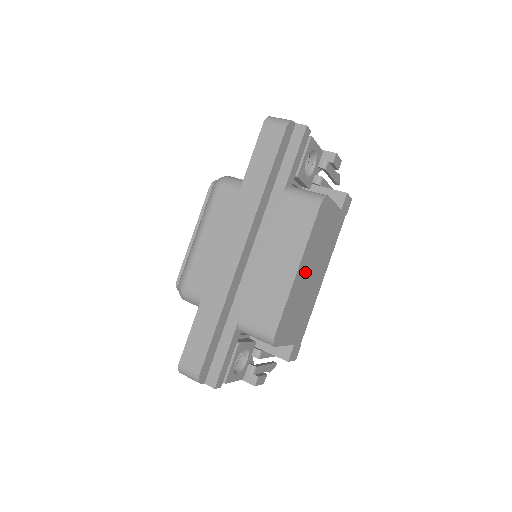
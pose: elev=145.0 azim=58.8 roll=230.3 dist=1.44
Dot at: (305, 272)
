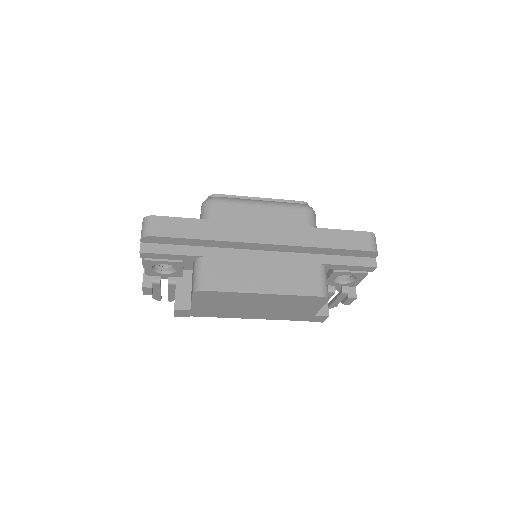
Dot at: (261, 301)
